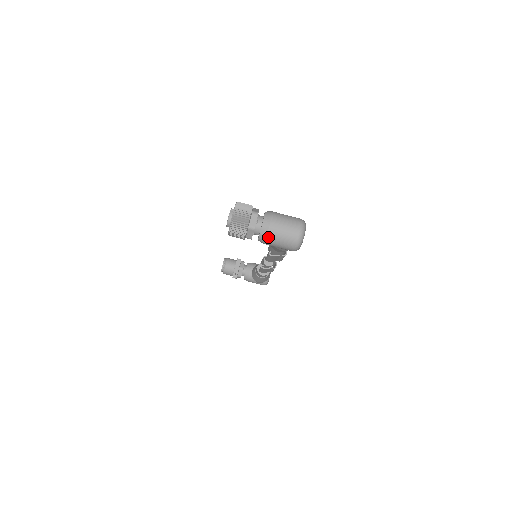
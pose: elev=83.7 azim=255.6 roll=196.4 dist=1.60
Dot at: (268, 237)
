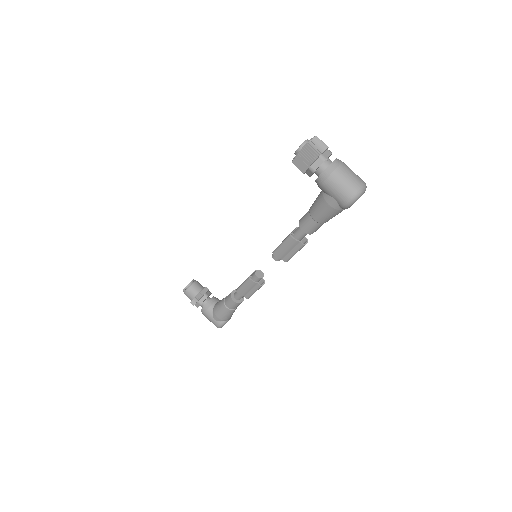
Dot at: (333, 174)
